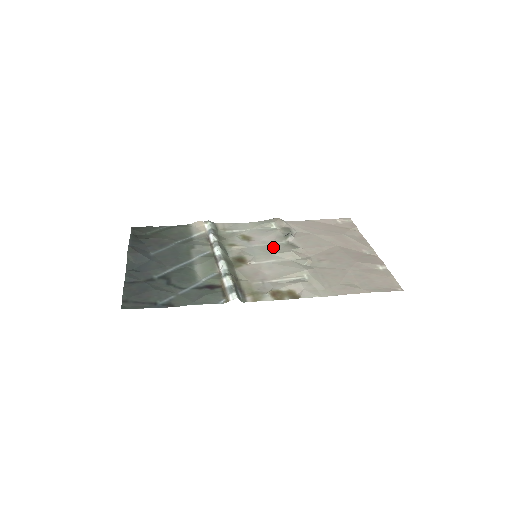
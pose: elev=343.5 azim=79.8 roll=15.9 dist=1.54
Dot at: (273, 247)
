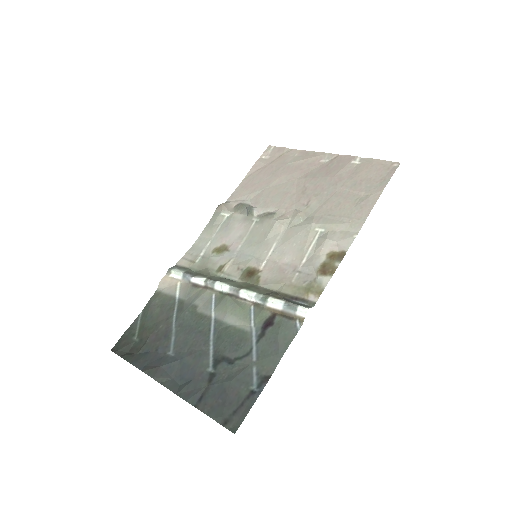
Dot at: (255, 233)
